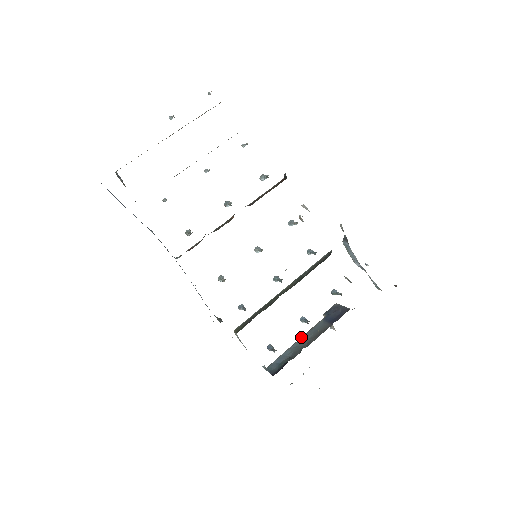
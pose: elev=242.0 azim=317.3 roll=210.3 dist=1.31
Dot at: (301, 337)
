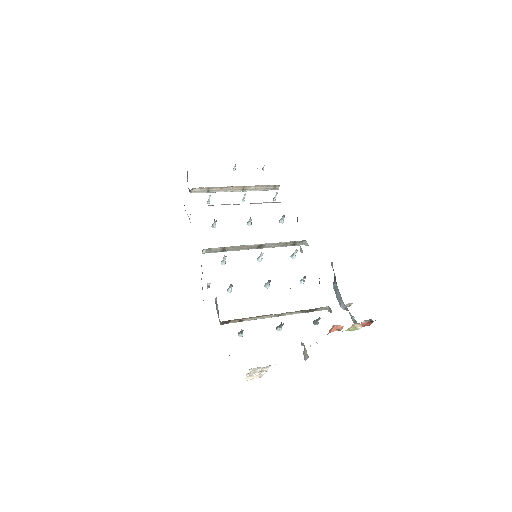
Dot at: occluded
